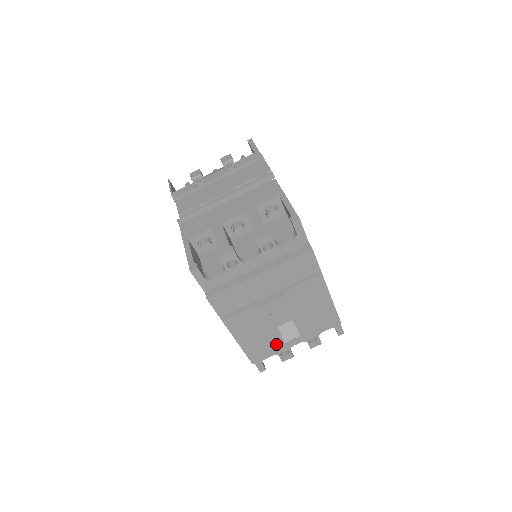
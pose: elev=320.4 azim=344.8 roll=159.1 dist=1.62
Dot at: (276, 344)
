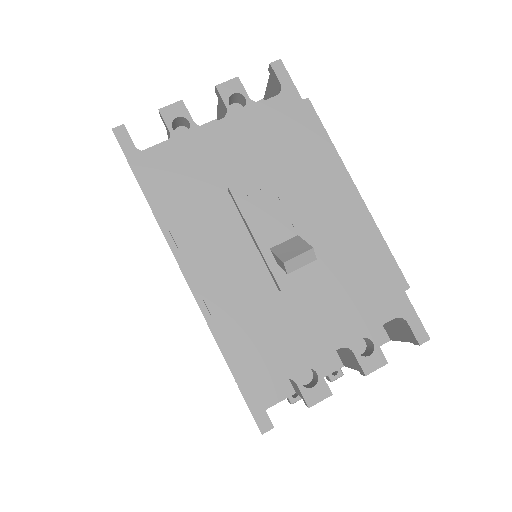
Dot at: (280, 324)
